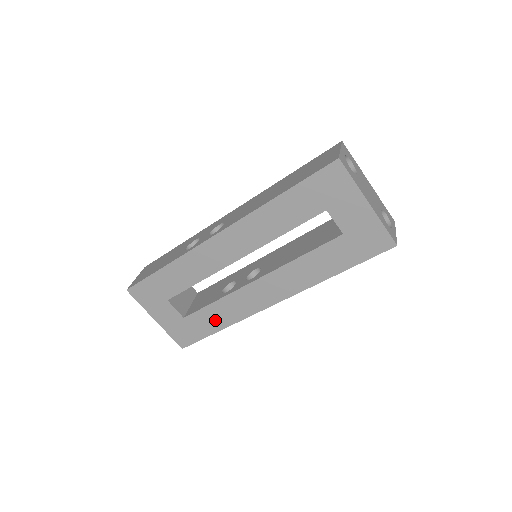
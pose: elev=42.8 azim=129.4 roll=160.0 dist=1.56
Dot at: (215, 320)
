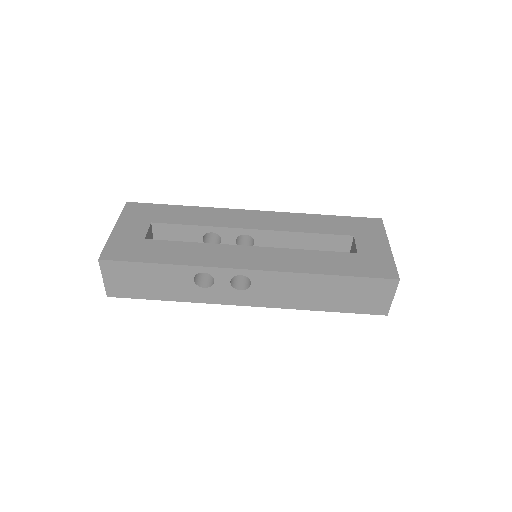
Dot at: (173, 254)
